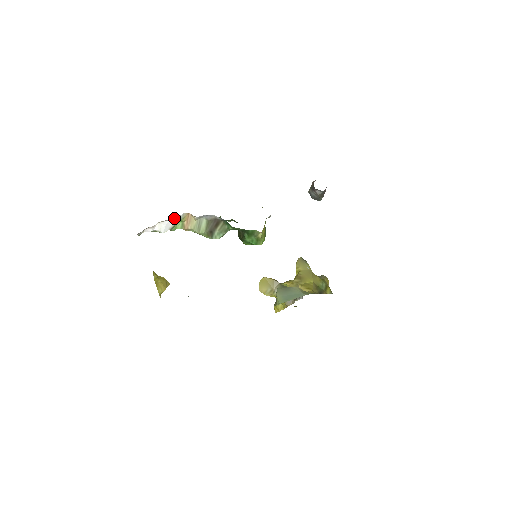
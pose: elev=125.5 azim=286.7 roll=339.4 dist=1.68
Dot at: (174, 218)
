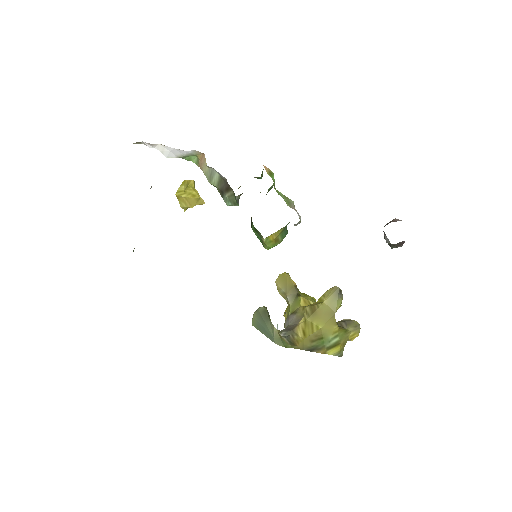
Dot at: occluded
